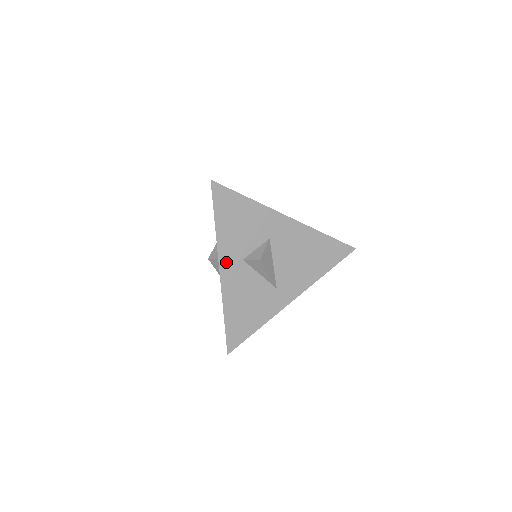
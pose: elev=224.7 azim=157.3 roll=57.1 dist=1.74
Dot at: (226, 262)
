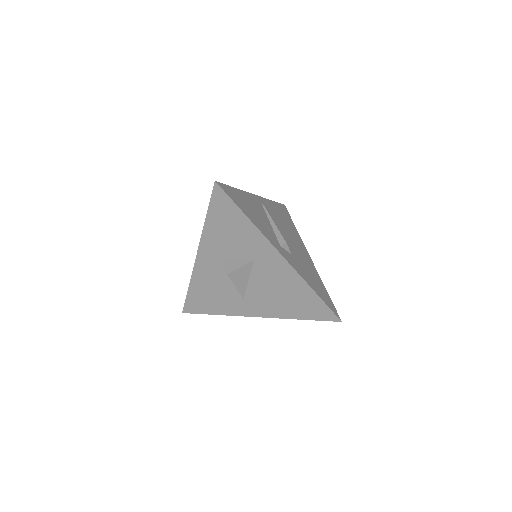
Dot at: (205, 252)
